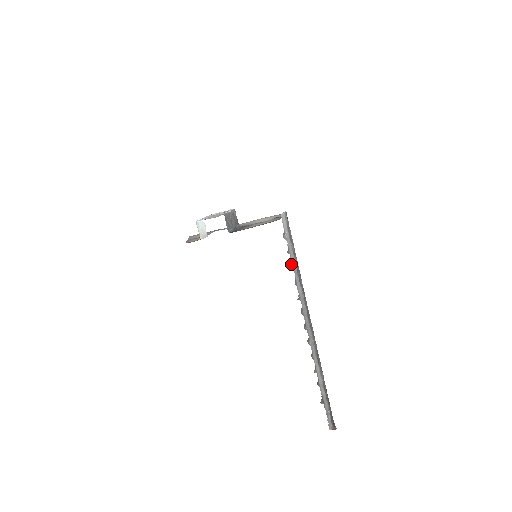
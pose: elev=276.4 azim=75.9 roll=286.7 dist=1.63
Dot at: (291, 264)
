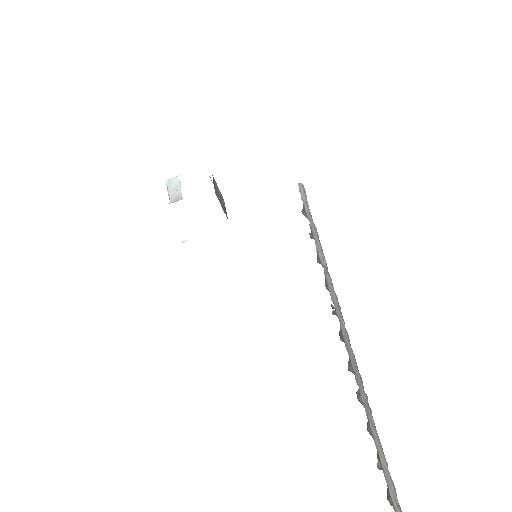
Dot at: (317, 254)
